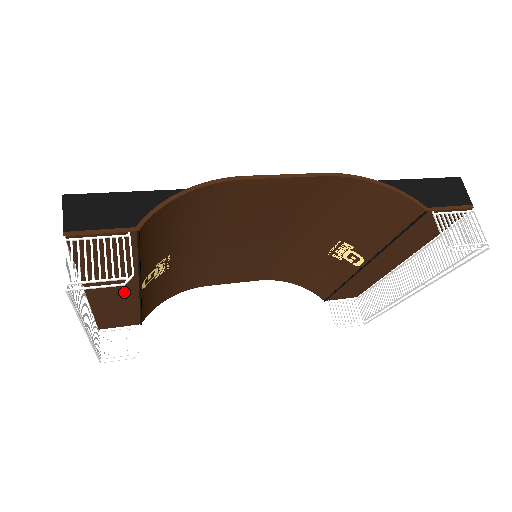
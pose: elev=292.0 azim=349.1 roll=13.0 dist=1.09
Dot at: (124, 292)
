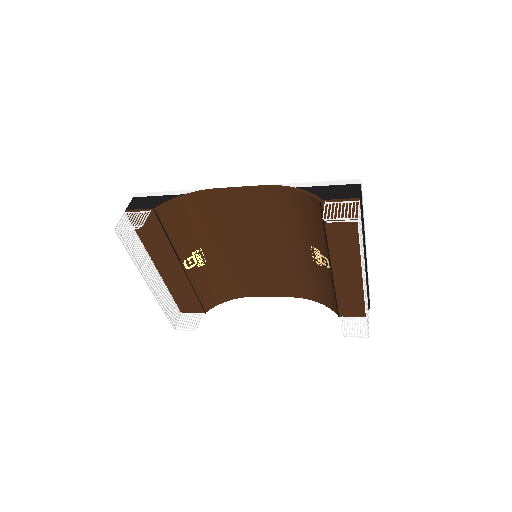
Dot at: (175, 269)
